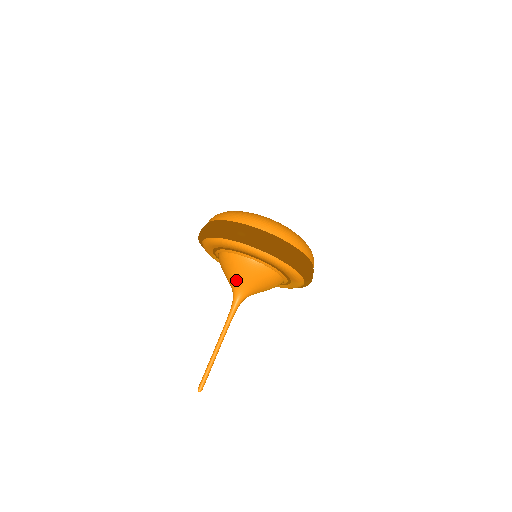
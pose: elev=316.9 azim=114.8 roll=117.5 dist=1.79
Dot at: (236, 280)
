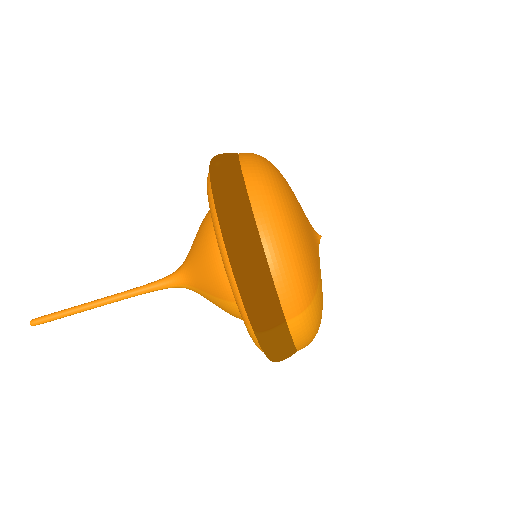
Dot at: (191, 247)
